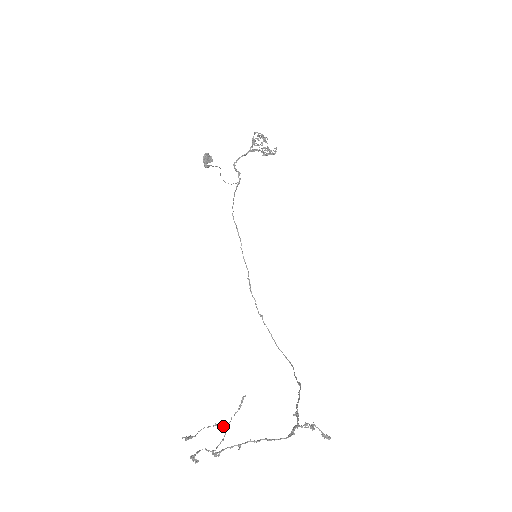
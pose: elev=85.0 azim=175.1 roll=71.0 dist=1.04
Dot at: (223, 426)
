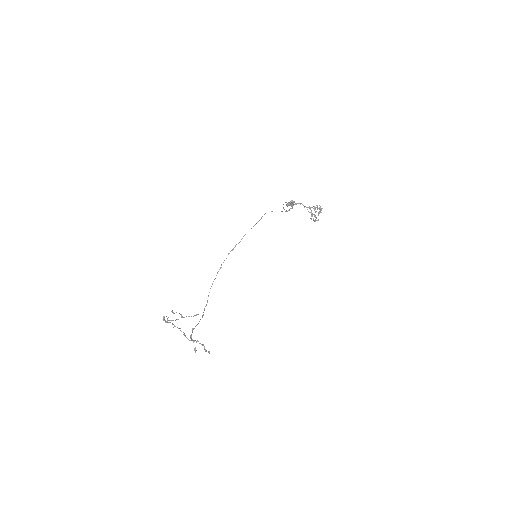
Dot at: (182, 317)
